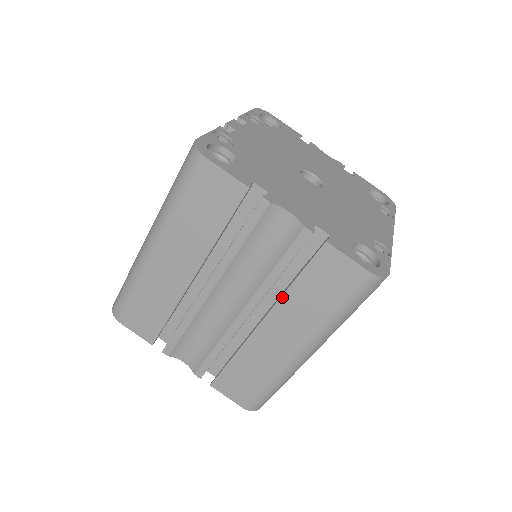
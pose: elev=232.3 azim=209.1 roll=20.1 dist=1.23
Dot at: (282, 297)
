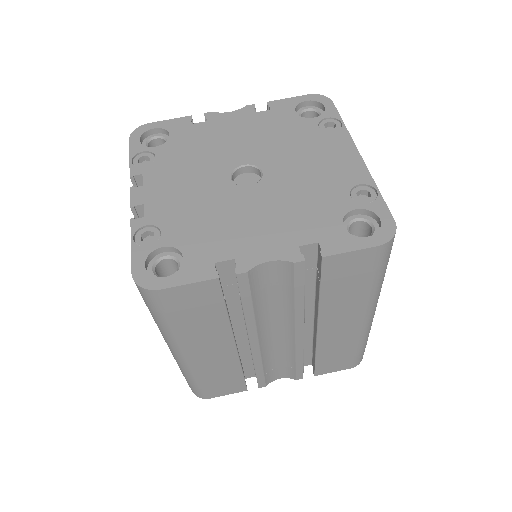
Dot at: (320, 307)
